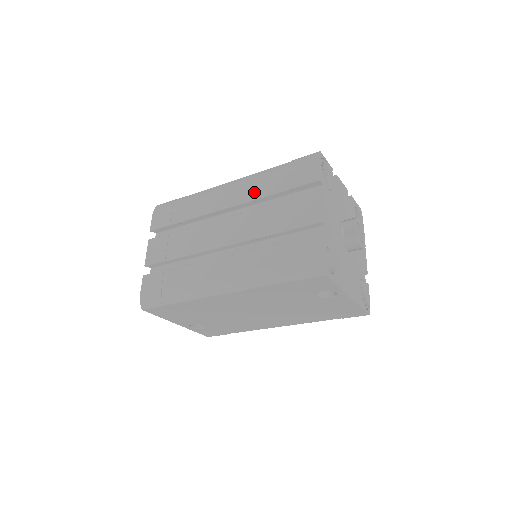
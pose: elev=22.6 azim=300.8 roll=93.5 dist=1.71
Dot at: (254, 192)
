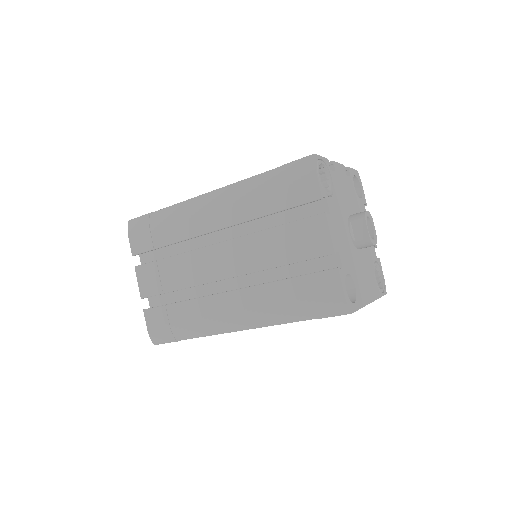
Dot at: (245, 211)
